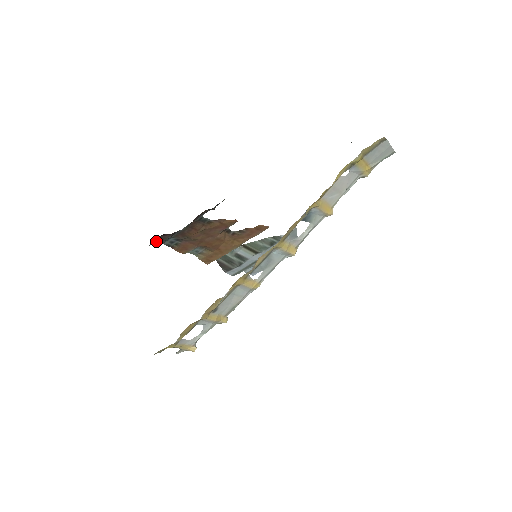
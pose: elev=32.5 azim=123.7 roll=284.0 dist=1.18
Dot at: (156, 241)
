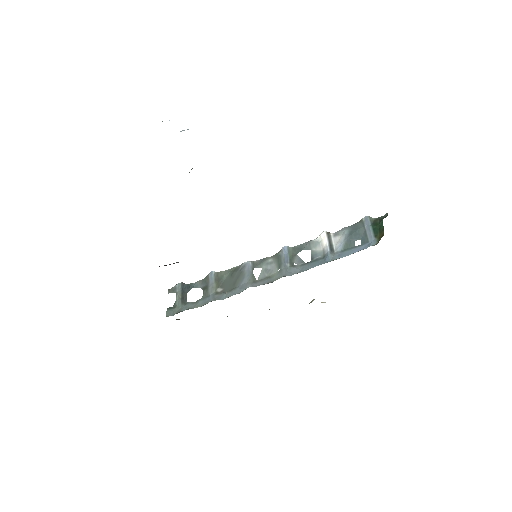
Dot at: occluded
